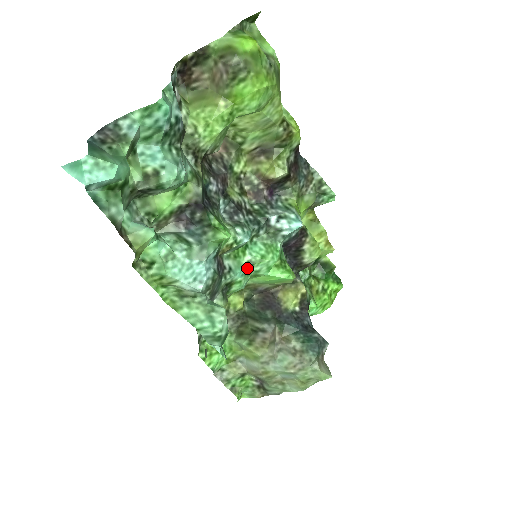
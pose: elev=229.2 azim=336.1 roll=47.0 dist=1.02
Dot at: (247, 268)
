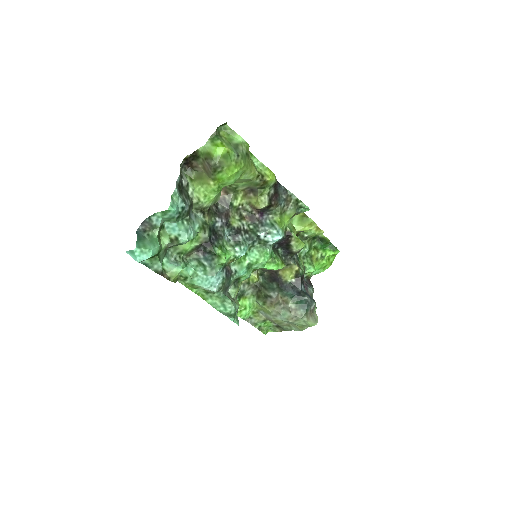
Dot at: (248, 268)
